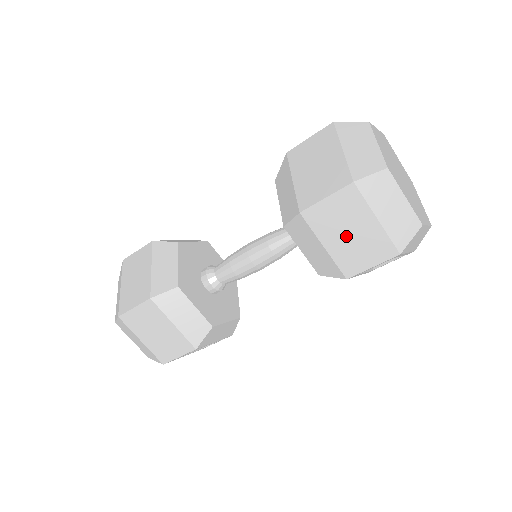
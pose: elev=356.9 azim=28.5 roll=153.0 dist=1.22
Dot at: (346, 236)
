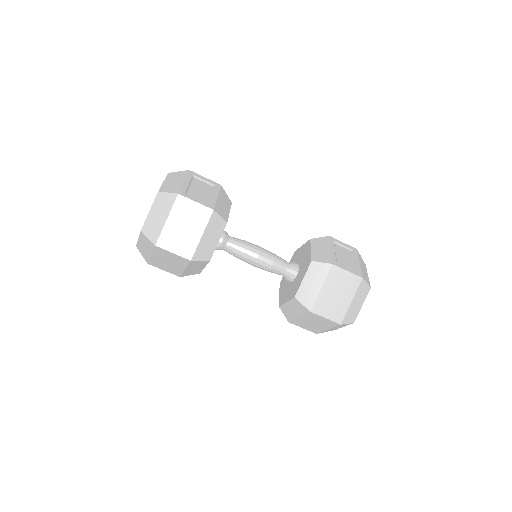
Dot at: (311, 322)
